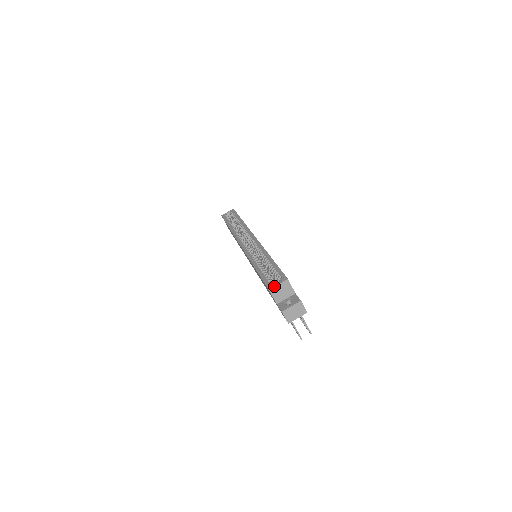
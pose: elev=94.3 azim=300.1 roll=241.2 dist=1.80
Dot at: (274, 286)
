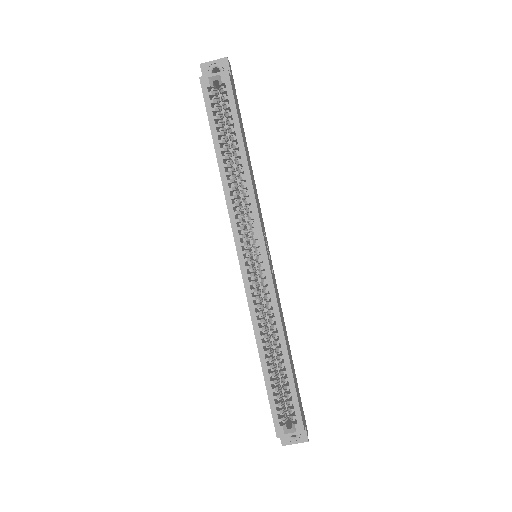
Dot at: (285, 436)
